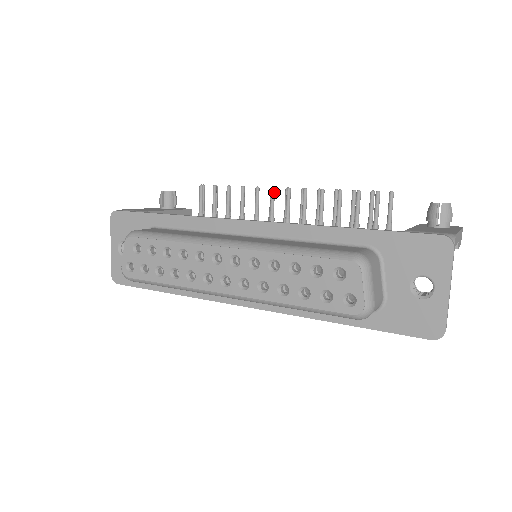
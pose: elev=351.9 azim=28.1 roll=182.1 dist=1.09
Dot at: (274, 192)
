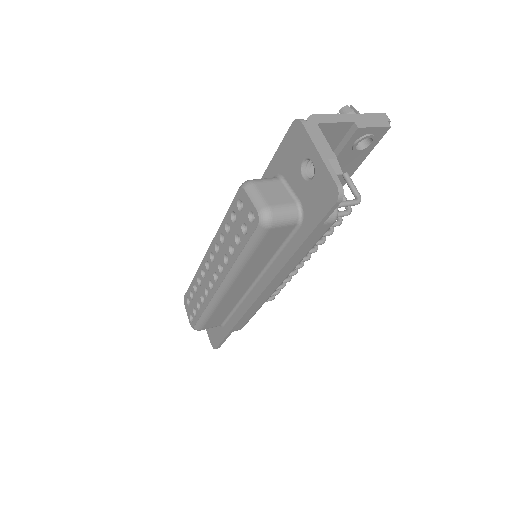
Dot at: occluded
